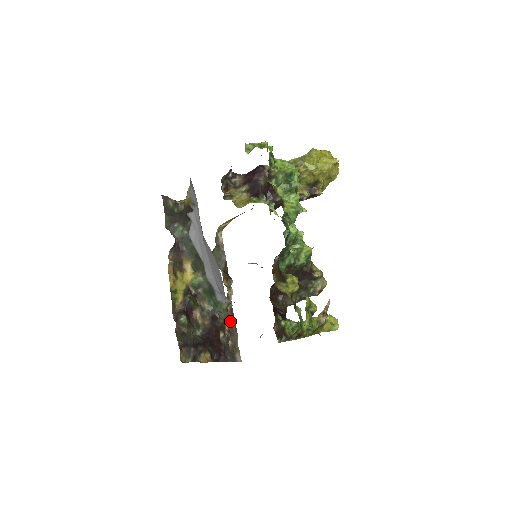
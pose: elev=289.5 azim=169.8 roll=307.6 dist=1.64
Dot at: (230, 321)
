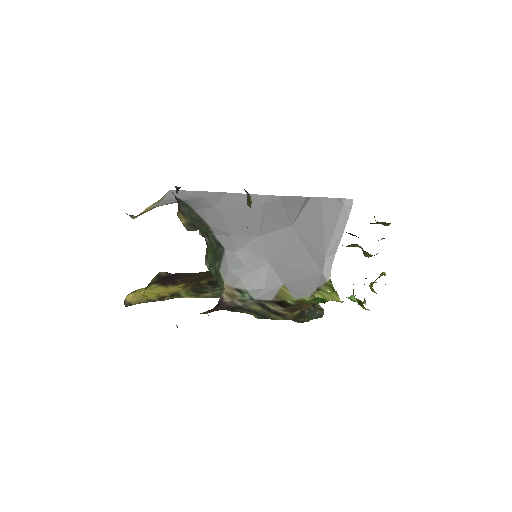
Dot at: occluded
